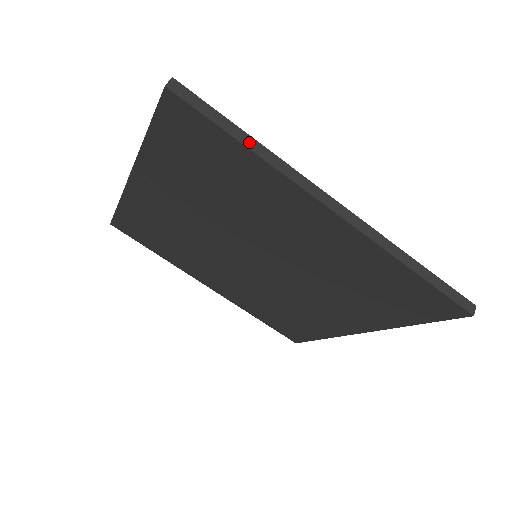
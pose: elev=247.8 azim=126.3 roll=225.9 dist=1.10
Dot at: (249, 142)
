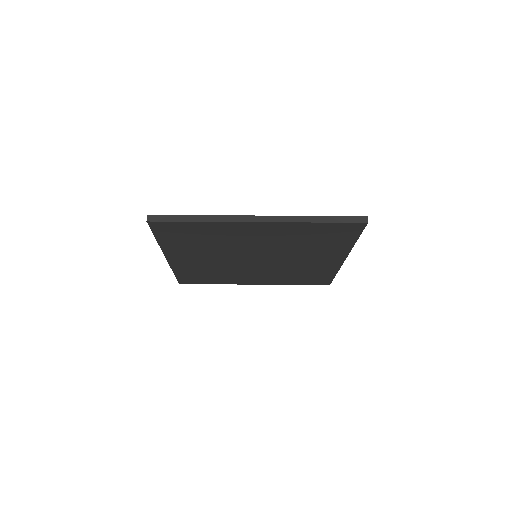
Dot at: (197, 219)
